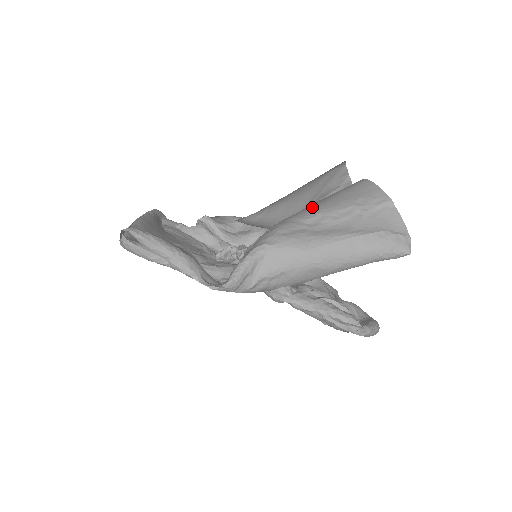
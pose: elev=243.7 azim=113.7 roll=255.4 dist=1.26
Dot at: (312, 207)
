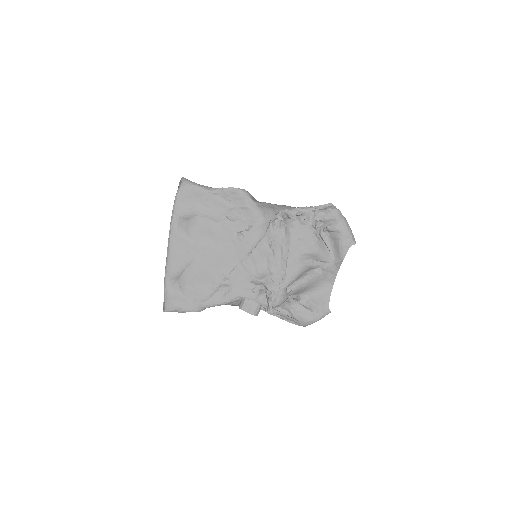
Dot at: occluded
